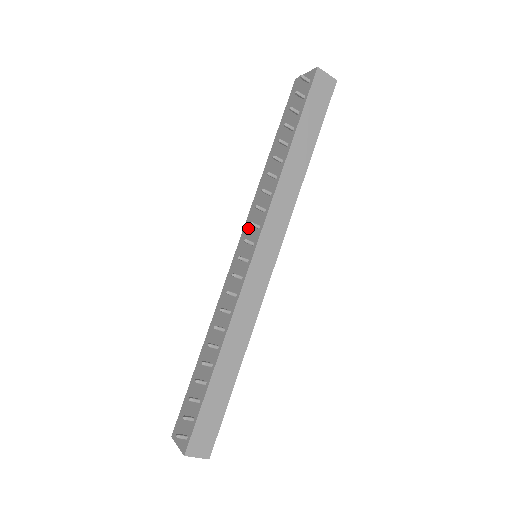
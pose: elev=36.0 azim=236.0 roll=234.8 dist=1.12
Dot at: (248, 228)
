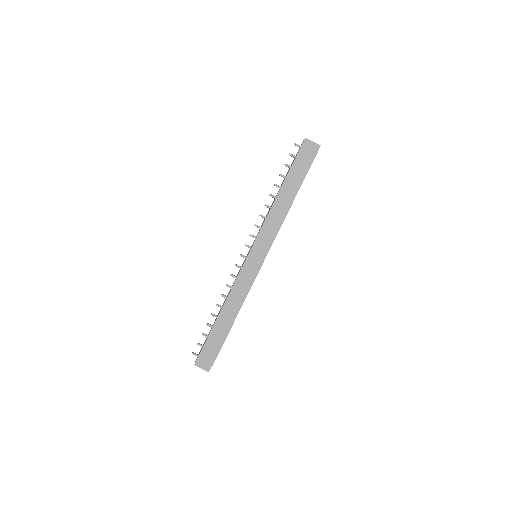
Dot at: occluded
